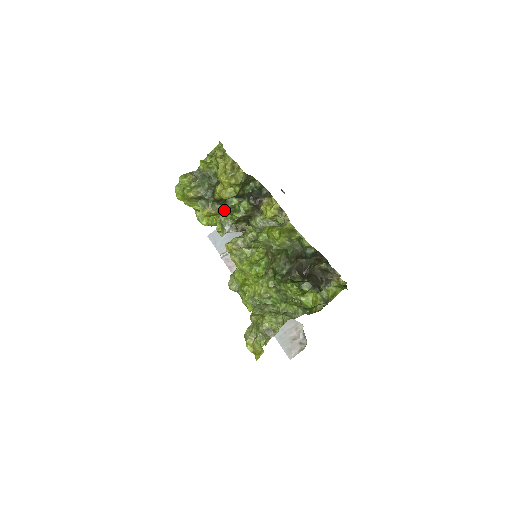
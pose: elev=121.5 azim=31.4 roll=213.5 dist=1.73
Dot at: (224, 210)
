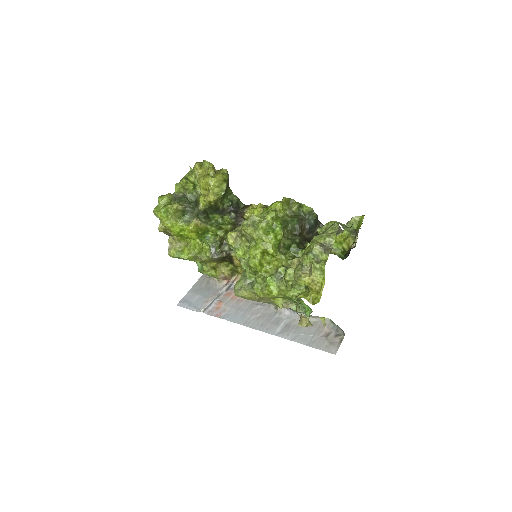
Dot at: (208, 225)
